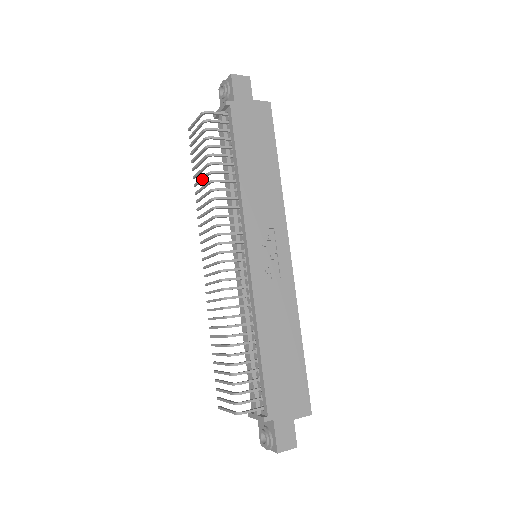
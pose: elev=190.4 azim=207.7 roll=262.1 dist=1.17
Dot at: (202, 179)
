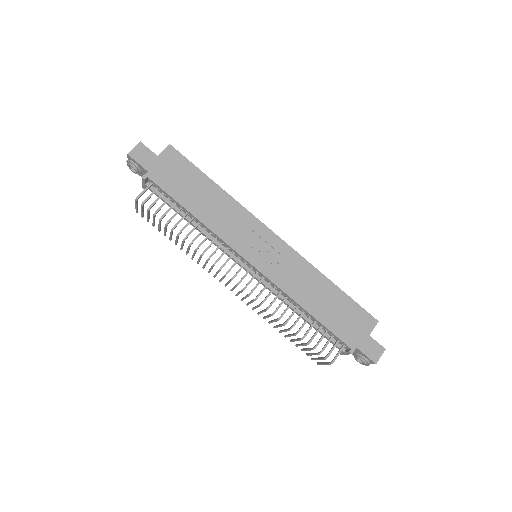
Dot at: (177, 240)
